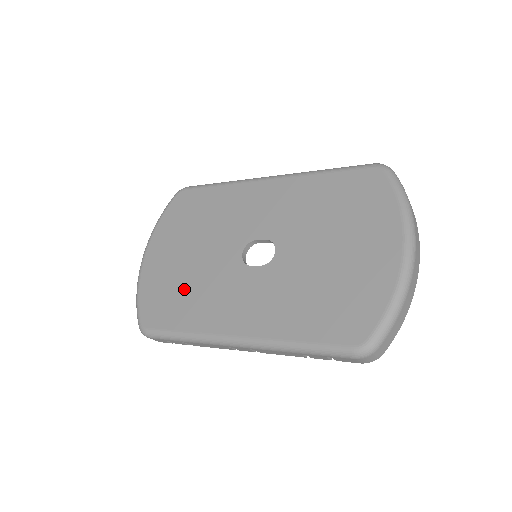
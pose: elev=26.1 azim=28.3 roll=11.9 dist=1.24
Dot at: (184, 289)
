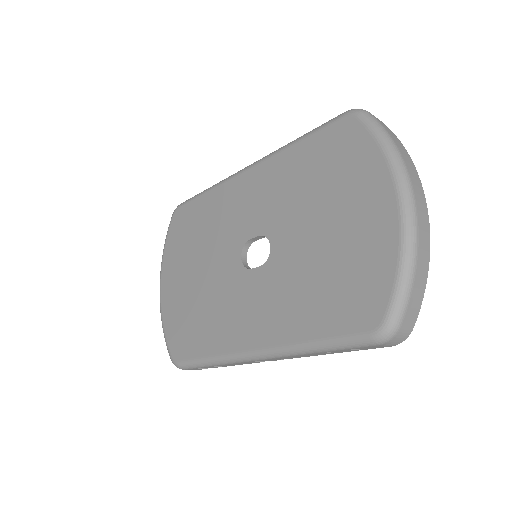
Dot at: (199, 311)
